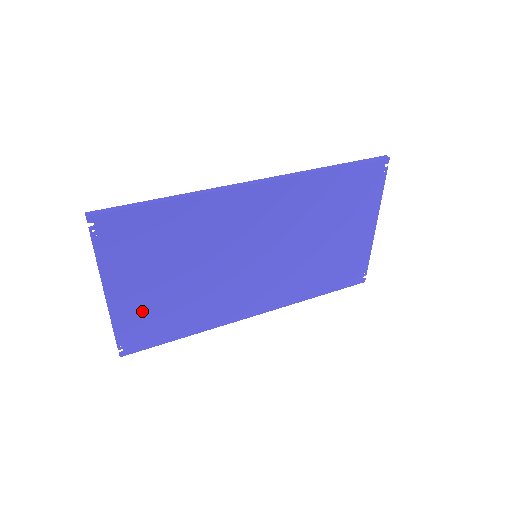
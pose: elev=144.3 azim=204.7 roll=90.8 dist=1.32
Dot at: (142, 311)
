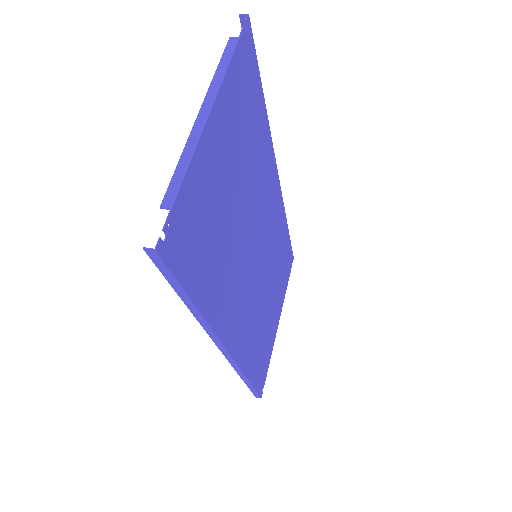
Dot at: (207, 196)
